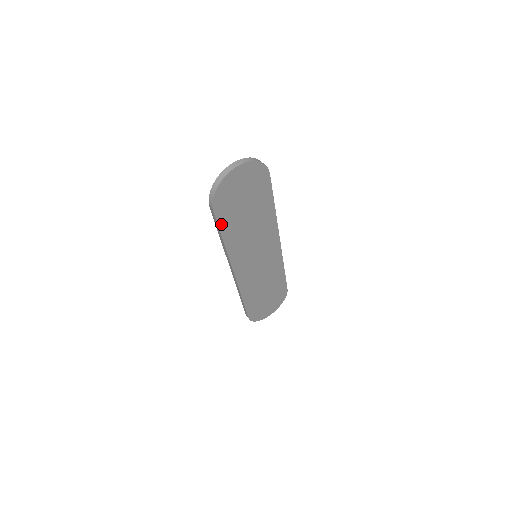
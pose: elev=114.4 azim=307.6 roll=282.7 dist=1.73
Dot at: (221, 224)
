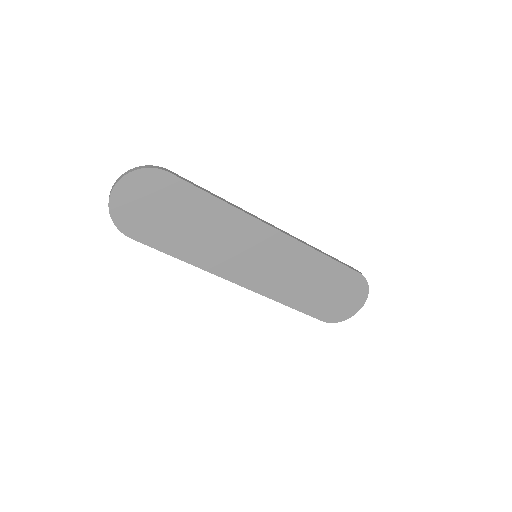
Dot at: (158, 246)
